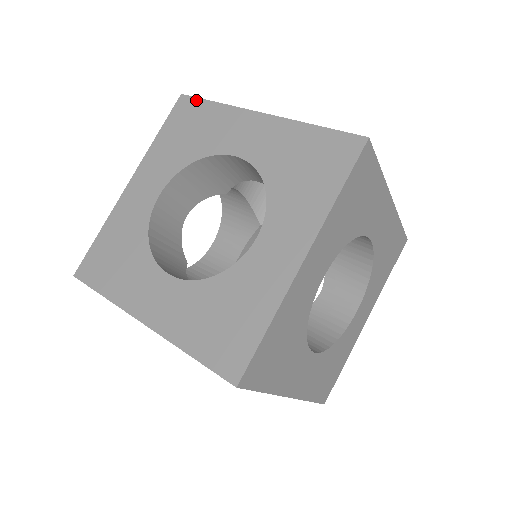
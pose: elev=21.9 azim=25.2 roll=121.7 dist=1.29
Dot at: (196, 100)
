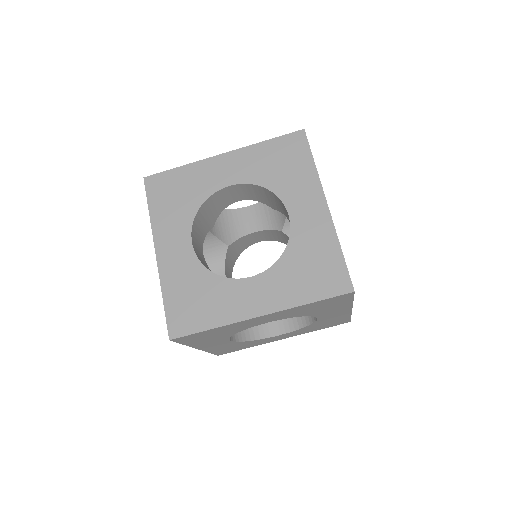
Dot at: (161, 174)
